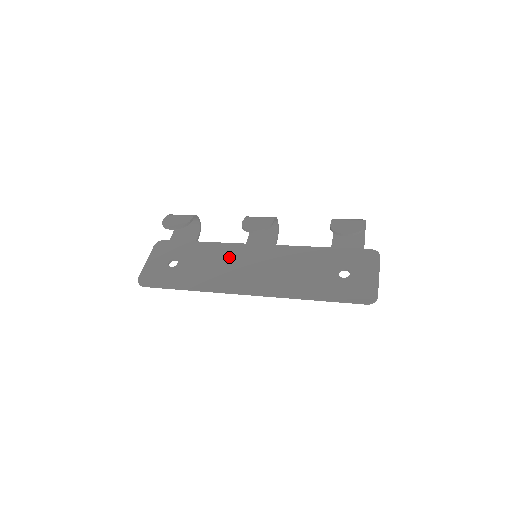
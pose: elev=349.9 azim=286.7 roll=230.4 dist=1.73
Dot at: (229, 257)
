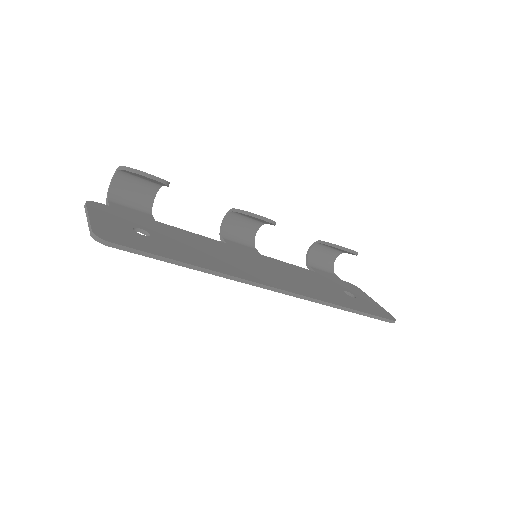
Dot at: (220, 249)
